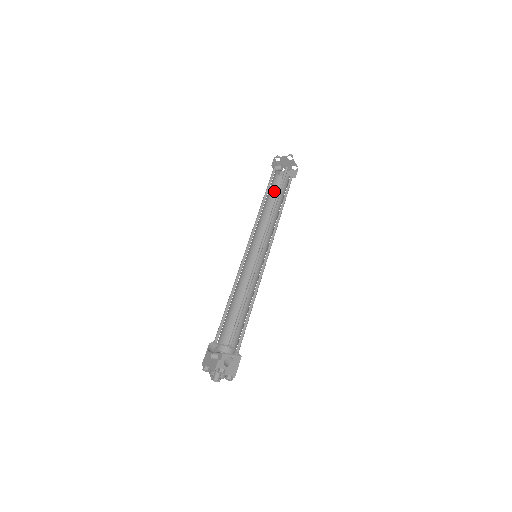
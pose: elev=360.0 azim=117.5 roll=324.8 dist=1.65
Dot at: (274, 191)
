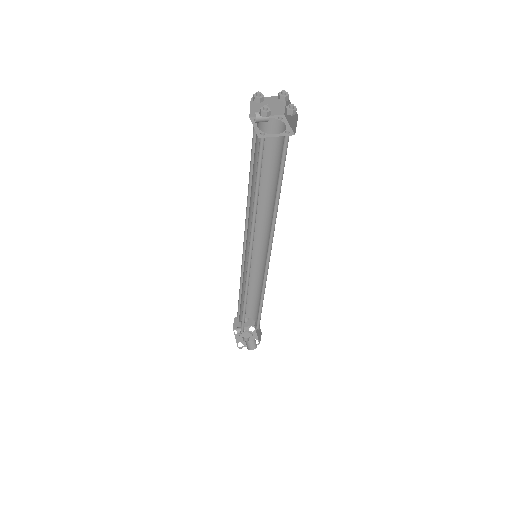
Dot at: (255, 156)
